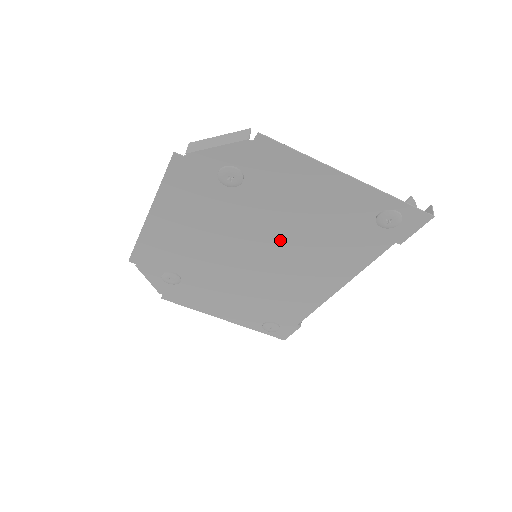
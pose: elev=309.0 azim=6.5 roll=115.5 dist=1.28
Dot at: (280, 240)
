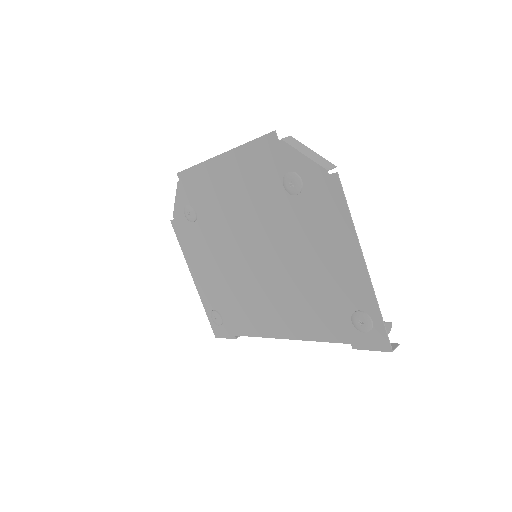
Dot at: (281, 261)
